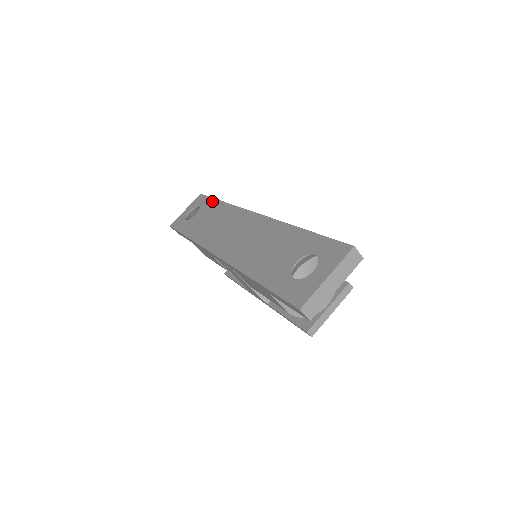
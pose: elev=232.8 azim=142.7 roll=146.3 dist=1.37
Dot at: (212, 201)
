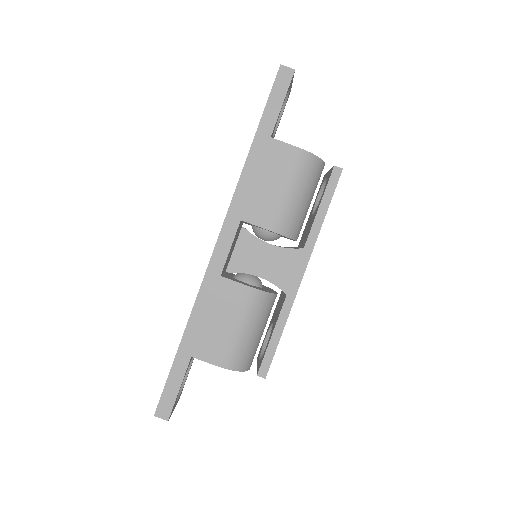
Dot at: occluded
